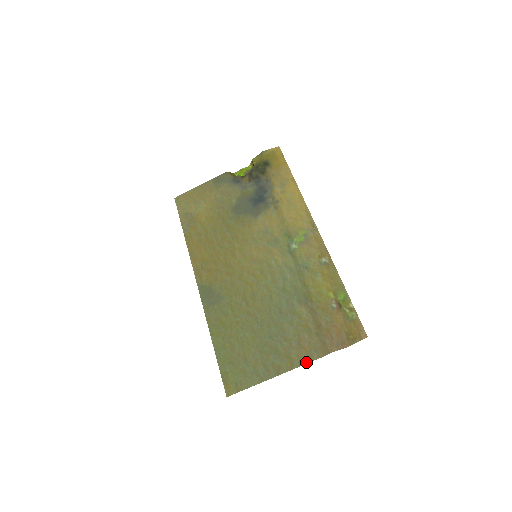
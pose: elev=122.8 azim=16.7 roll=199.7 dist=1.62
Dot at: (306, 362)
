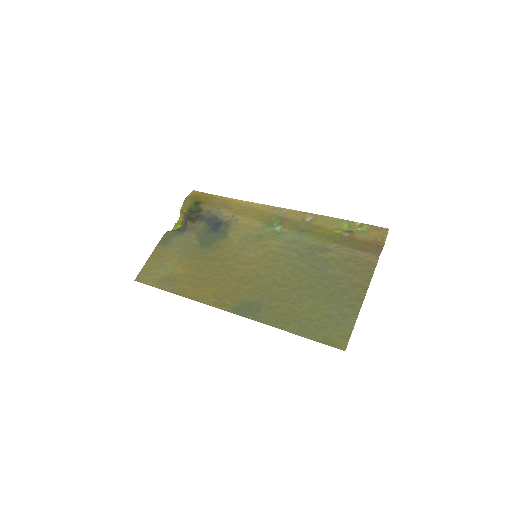
Dot at: (371, 277)
